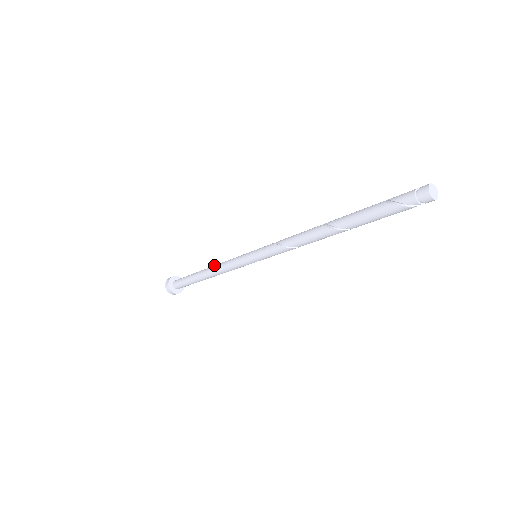
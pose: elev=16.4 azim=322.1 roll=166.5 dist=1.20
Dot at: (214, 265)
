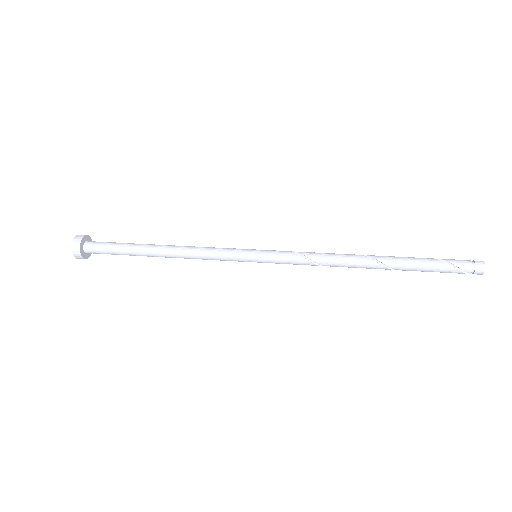
Dot at: occluded
